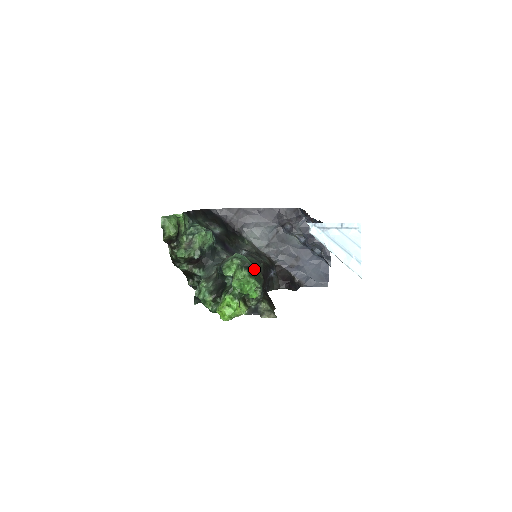
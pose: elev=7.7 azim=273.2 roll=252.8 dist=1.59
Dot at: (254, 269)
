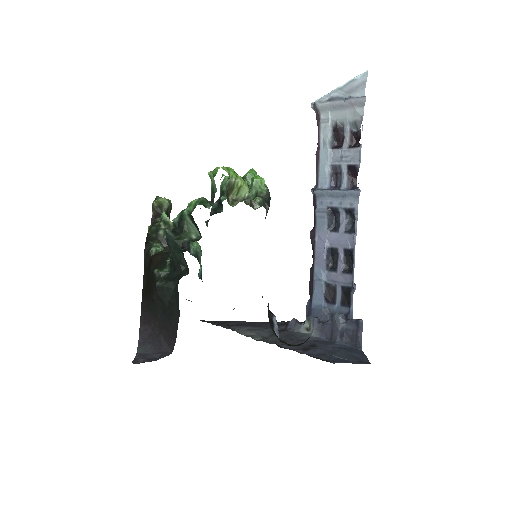
Dot at: occluded
